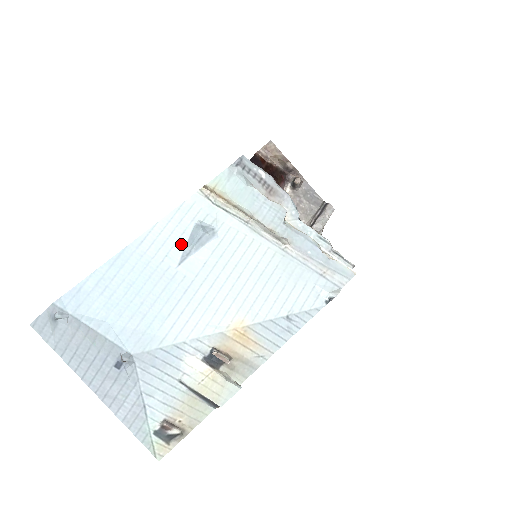
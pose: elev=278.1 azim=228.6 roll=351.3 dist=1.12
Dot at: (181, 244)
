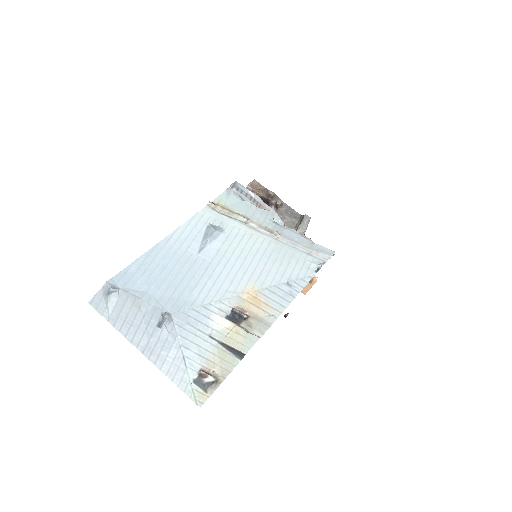
Dot at: (198, 239)
